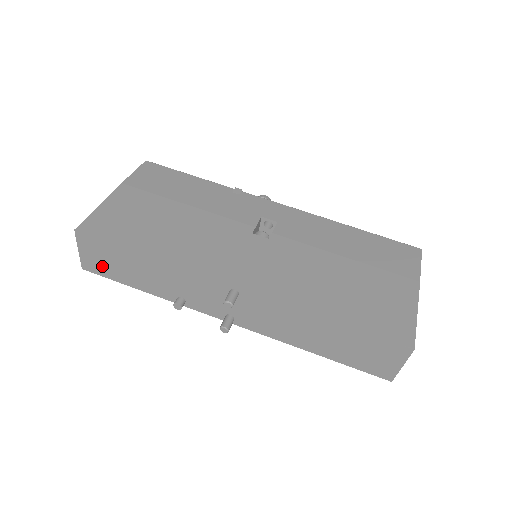
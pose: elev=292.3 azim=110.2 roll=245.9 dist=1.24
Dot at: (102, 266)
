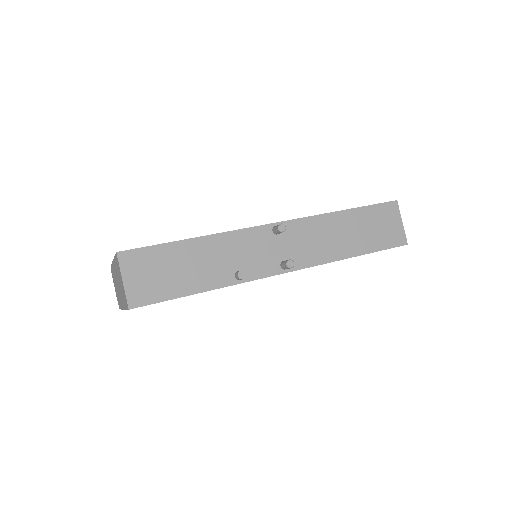
Dot at: (152, 287)
